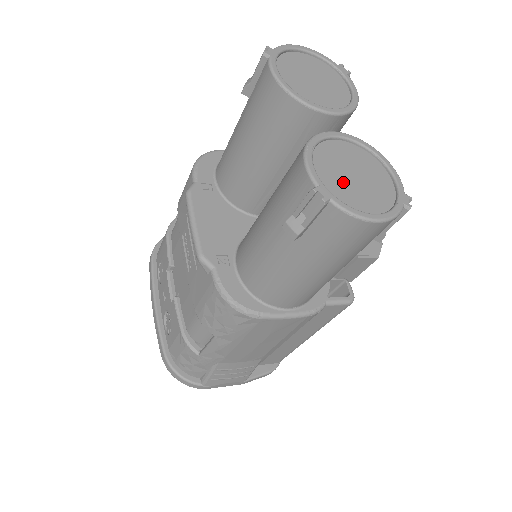
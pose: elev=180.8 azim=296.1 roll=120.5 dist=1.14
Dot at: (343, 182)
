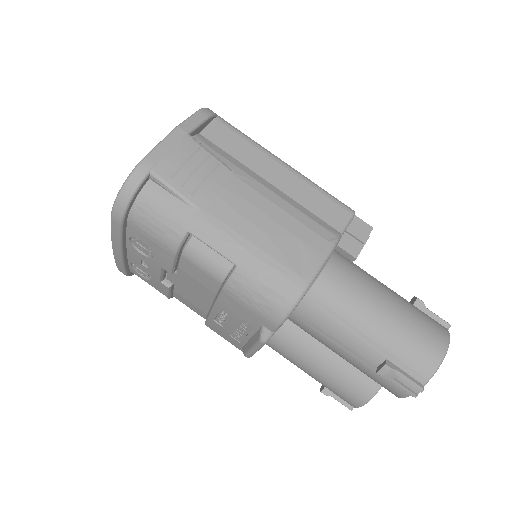
Dot at: occluded
